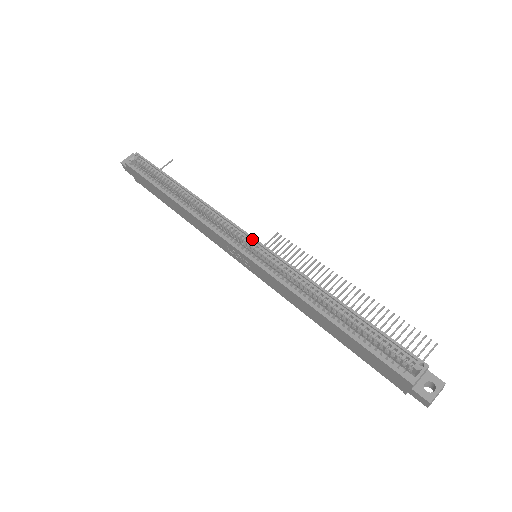
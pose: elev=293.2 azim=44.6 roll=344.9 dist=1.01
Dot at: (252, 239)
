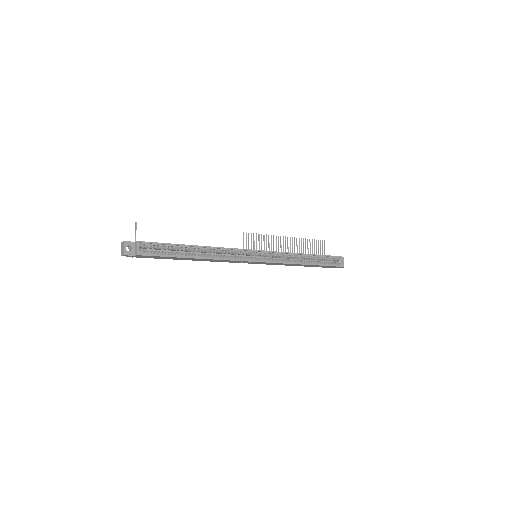
Dot at: (258, 251)
